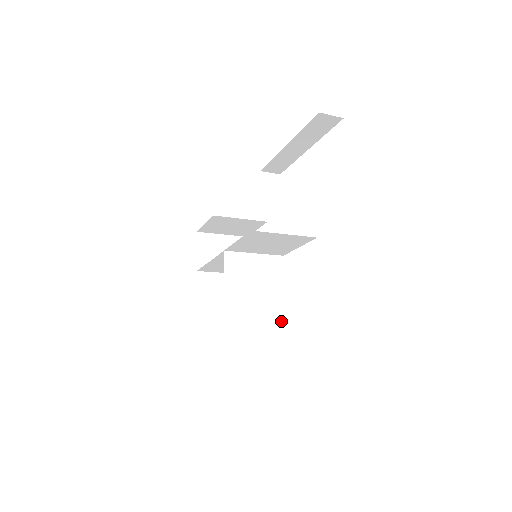
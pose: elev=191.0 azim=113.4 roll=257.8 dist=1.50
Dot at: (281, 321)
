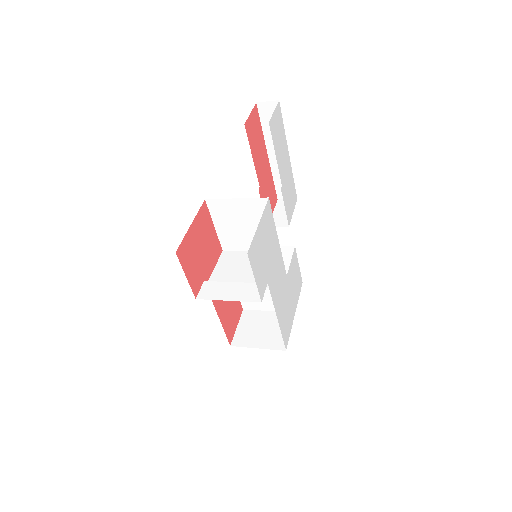
Dot at: (253, 294)
